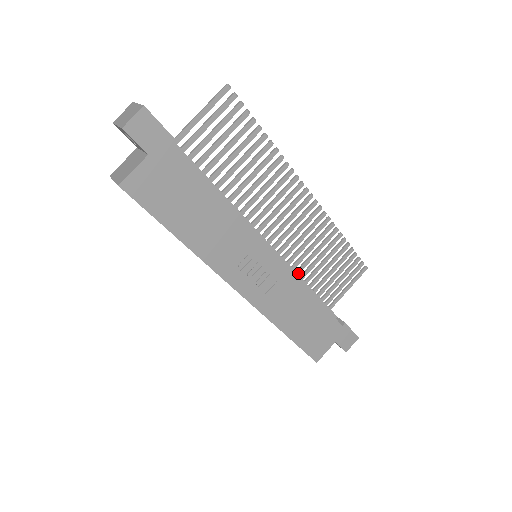
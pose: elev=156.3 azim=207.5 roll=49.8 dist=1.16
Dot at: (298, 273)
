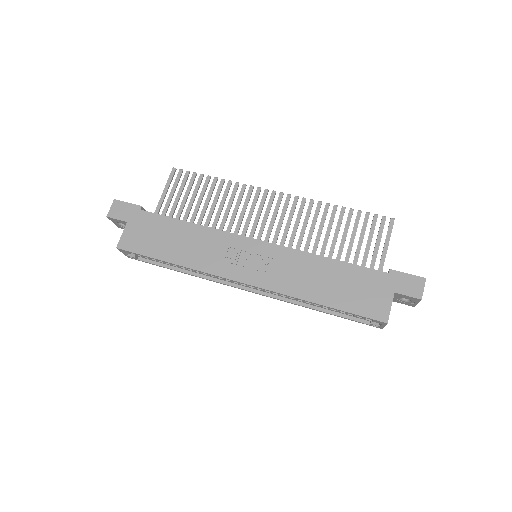
Dot at: occluded
